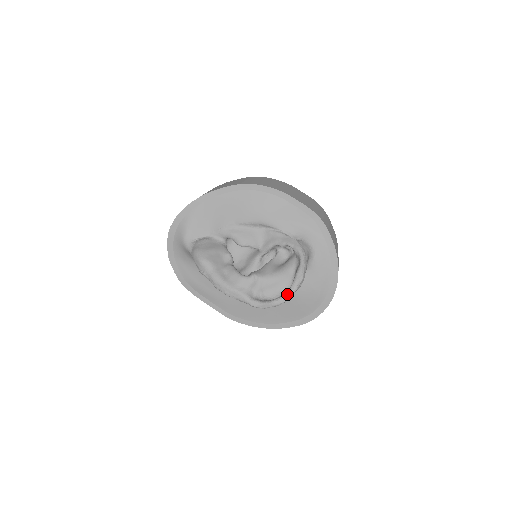
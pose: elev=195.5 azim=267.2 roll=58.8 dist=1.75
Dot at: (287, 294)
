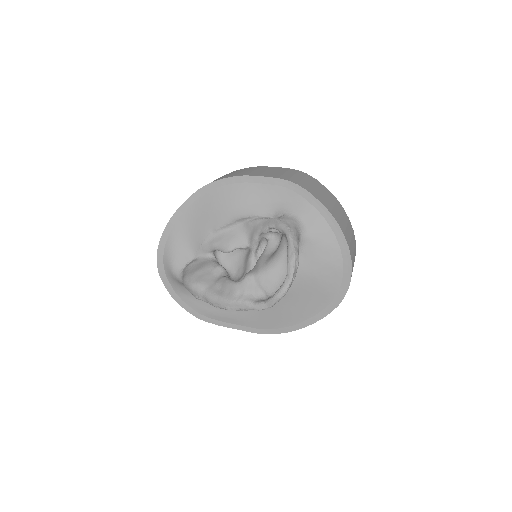
Dot at: (286, 280)
